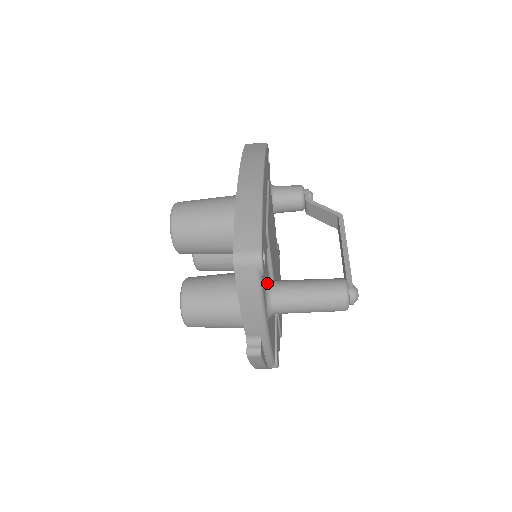
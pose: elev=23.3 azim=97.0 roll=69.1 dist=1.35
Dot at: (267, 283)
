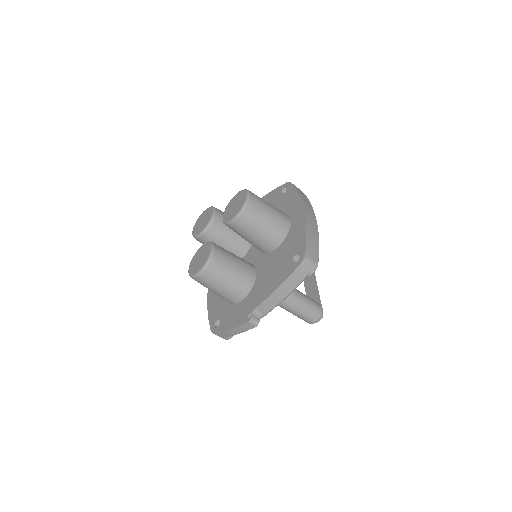
Dot at: occluded
